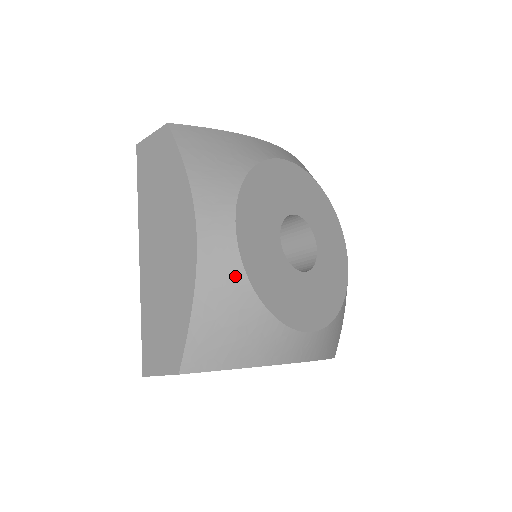
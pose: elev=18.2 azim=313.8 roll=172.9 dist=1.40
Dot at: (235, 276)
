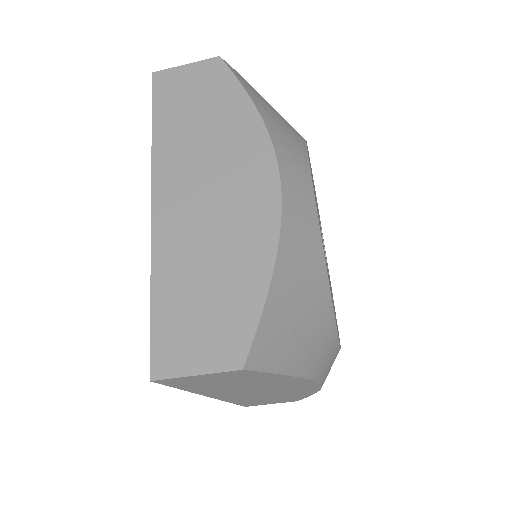
Dot at: (314, 248)
